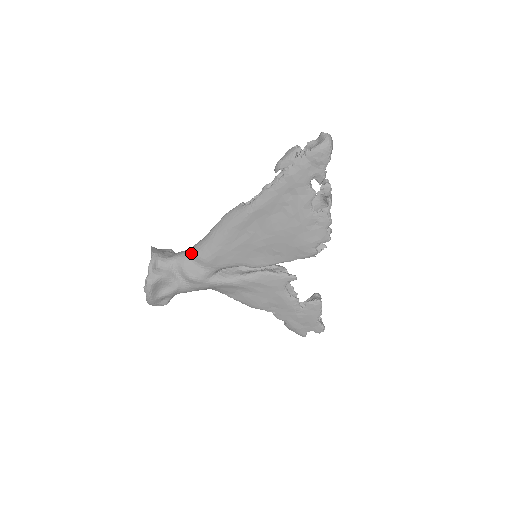
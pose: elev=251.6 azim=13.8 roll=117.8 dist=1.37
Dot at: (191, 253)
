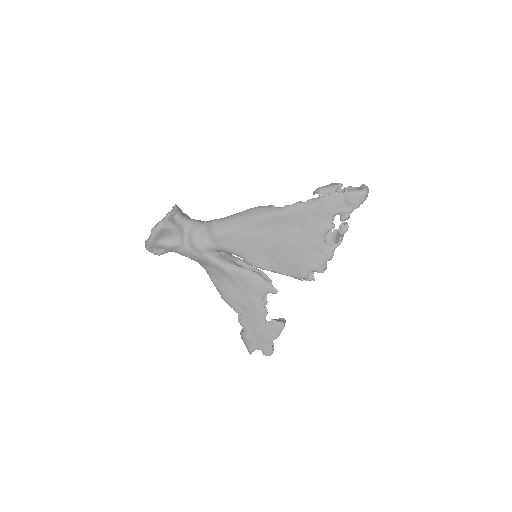
Dot at: (207, 223)
